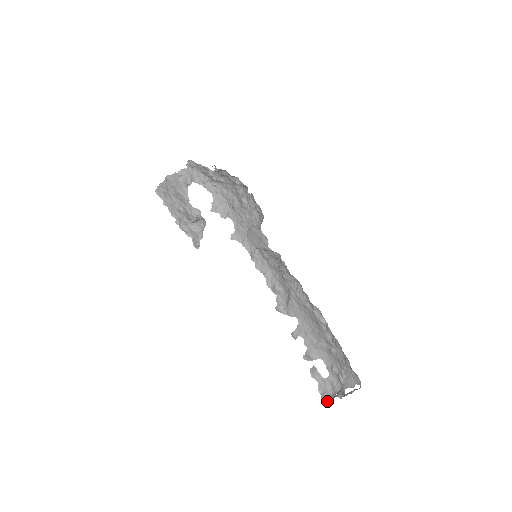
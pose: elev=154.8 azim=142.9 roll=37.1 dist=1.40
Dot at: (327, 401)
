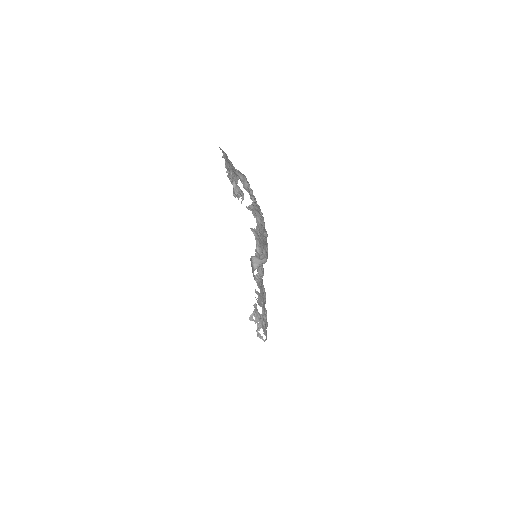
Dot at: (253, 319)
